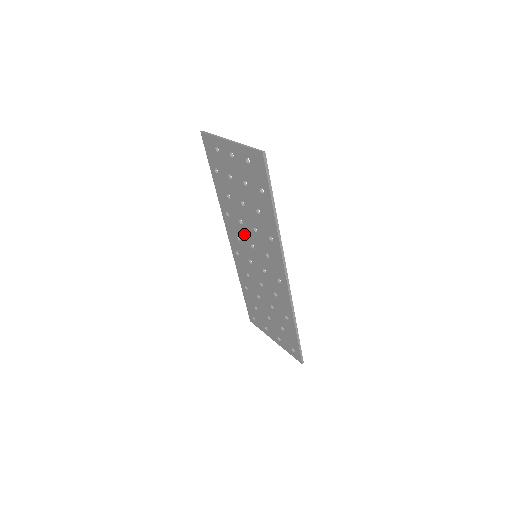
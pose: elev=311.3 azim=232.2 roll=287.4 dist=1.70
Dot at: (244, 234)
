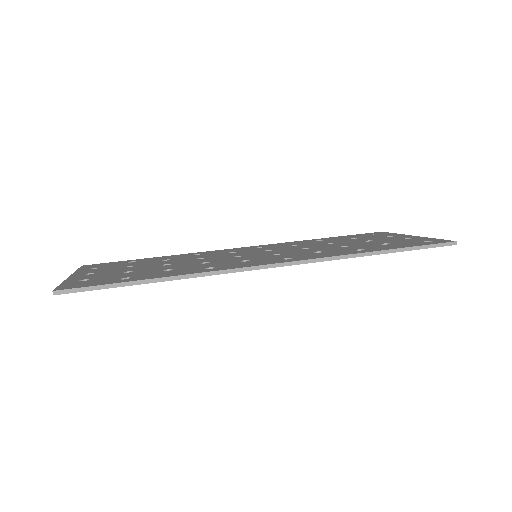
Dot at: occluded
